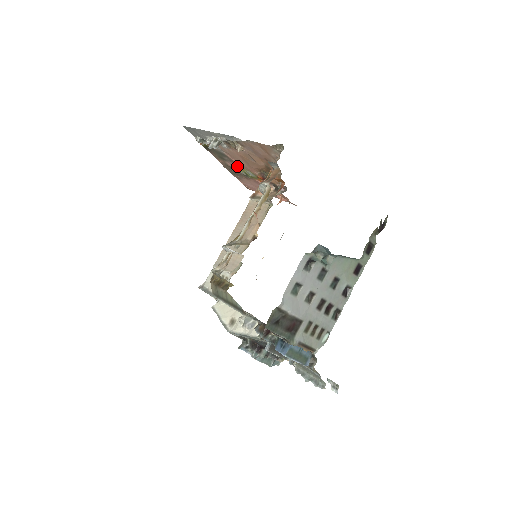
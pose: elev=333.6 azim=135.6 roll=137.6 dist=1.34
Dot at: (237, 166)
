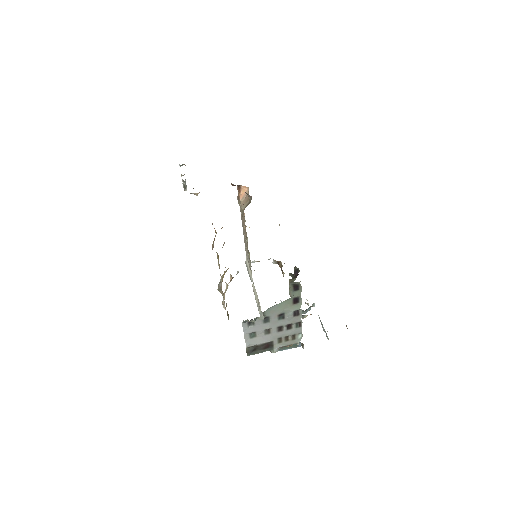
Dot at: occluded
